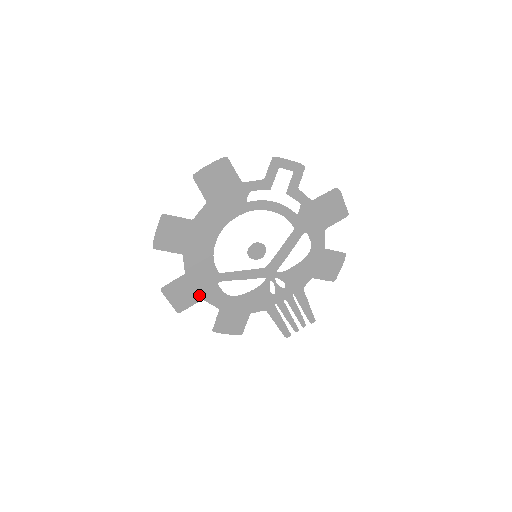
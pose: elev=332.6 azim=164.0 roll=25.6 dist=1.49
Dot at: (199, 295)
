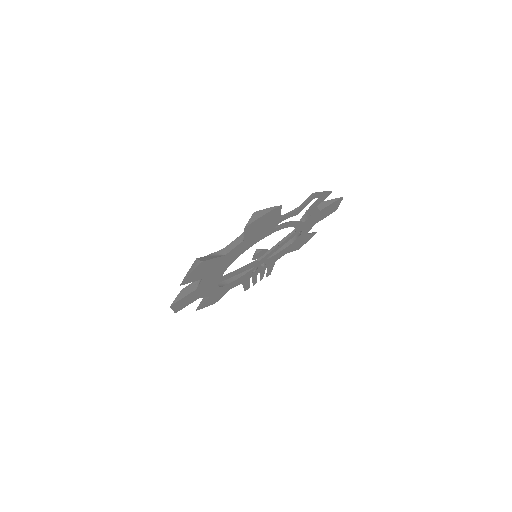
Dot at: (199, 296)
